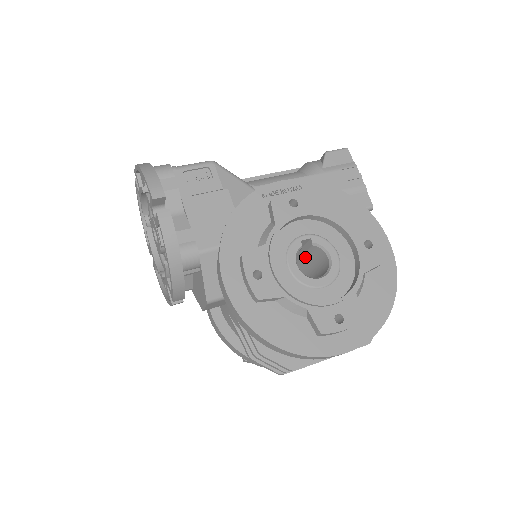
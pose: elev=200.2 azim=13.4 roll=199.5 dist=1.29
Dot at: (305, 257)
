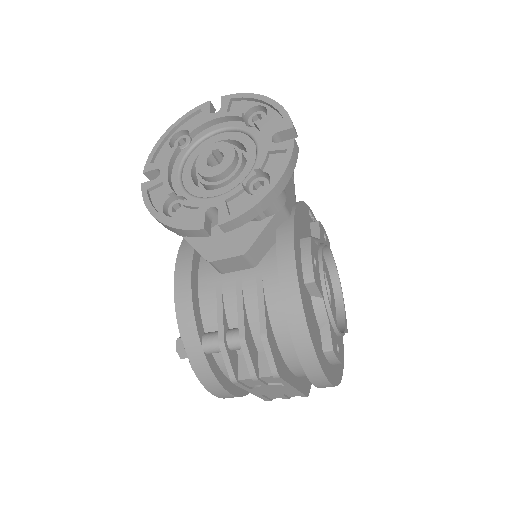
Dot at: occluded
